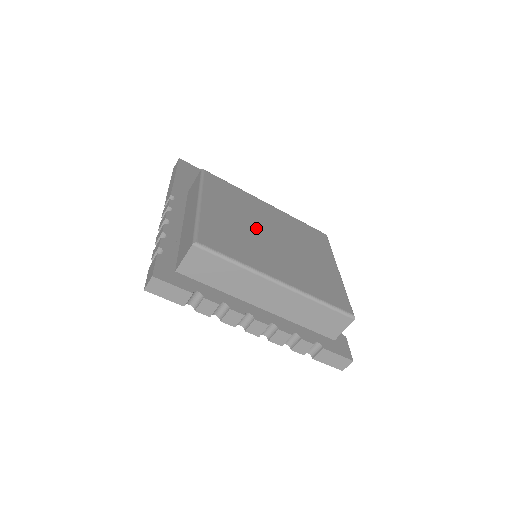
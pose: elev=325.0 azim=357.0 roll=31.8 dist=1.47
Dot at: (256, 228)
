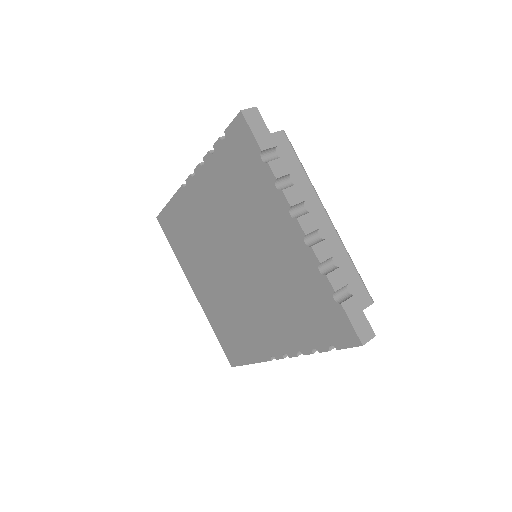
Dot at: occluded
